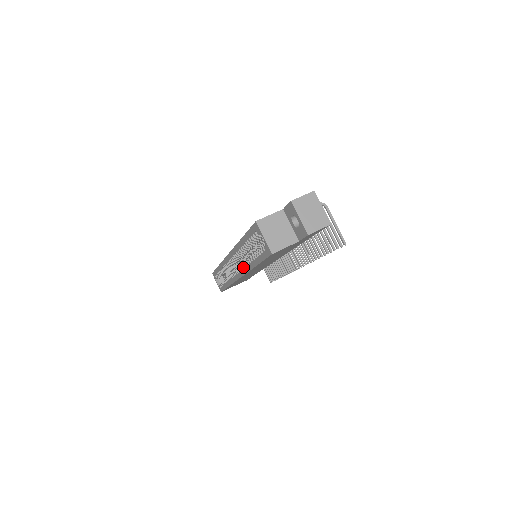
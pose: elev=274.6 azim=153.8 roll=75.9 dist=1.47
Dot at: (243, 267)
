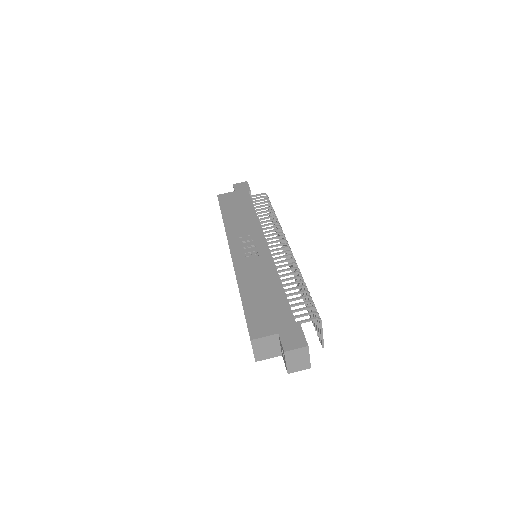
Dot at: occluded
